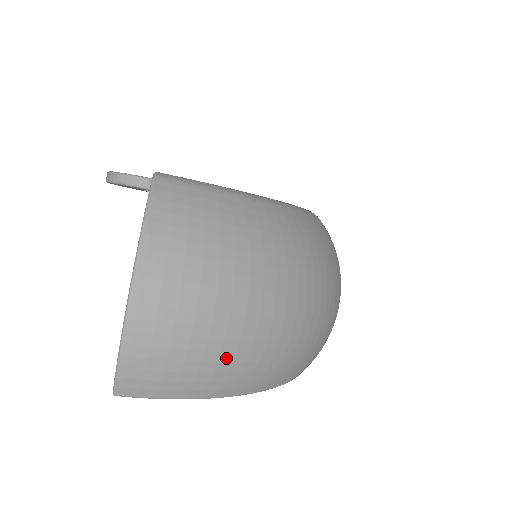
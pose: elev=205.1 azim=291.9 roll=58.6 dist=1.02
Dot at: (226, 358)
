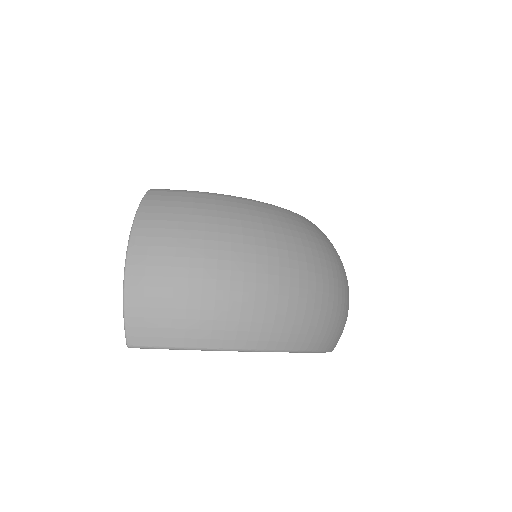
Dot at: (207, 306)
